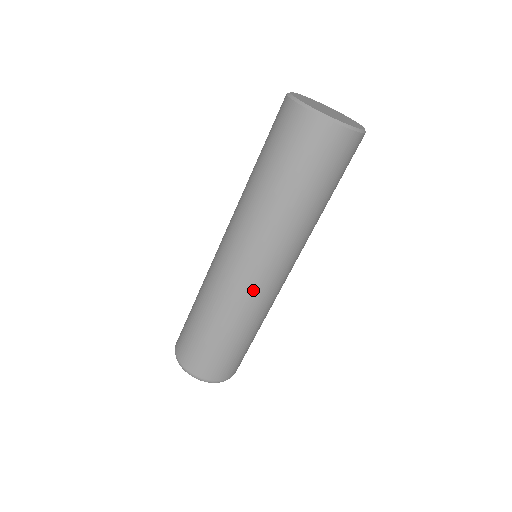
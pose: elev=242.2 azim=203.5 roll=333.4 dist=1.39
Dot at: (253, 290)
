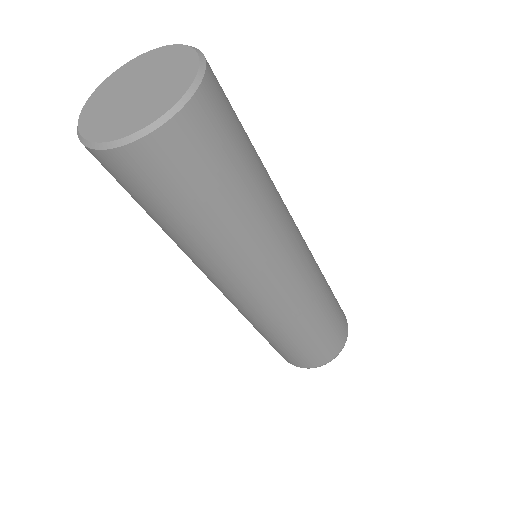
Dot at: (271, 308)
